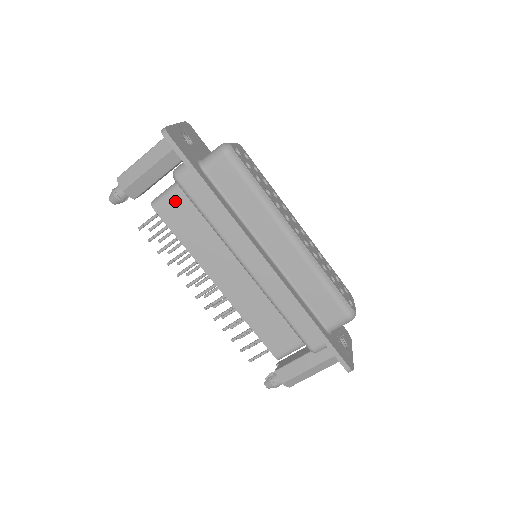
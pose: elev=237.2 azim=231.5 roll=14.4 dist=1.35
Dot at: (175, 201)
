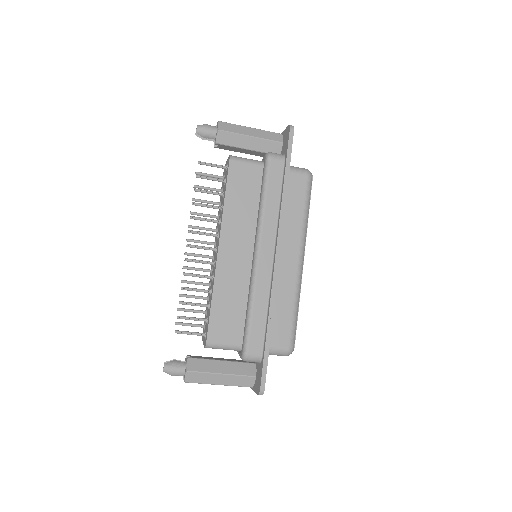
Dot at: (249, 169)
